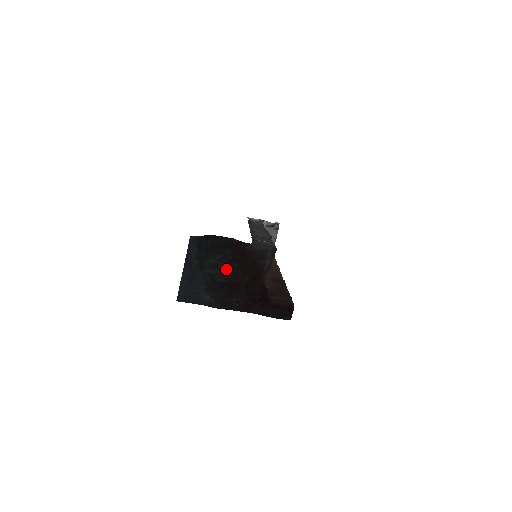
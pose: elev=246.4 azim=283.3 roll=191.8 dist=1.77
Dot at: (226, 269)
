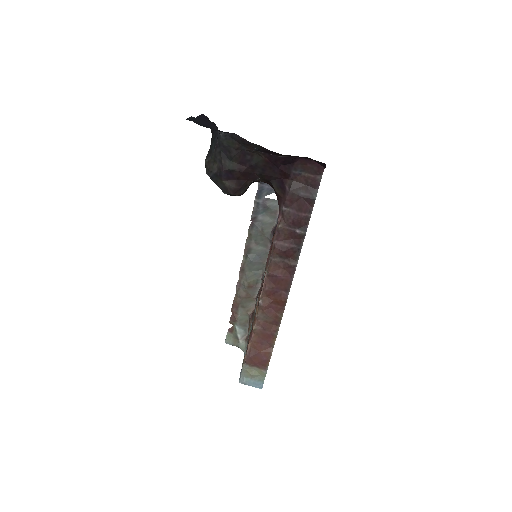
Dot at: (230, 195)
